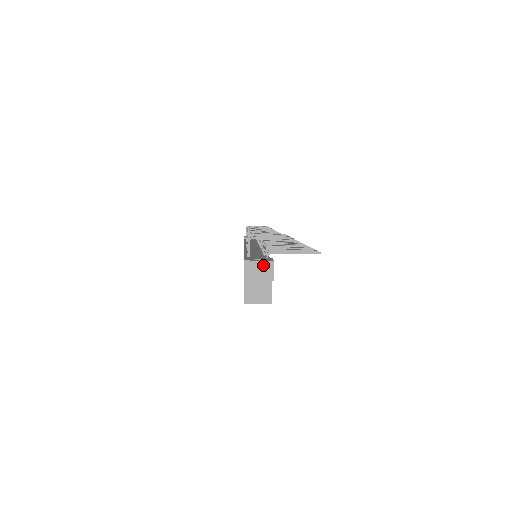
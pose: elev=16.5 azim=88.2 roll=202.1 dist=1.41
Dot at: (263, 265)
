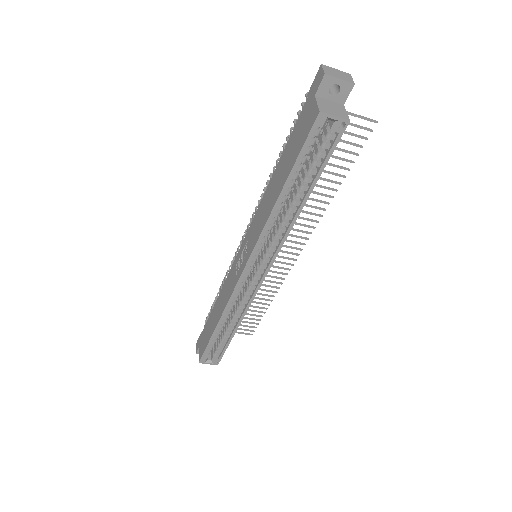
Dot at: (340, 72)
